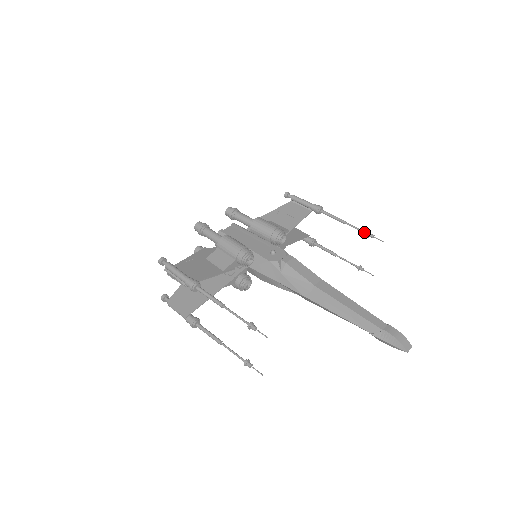
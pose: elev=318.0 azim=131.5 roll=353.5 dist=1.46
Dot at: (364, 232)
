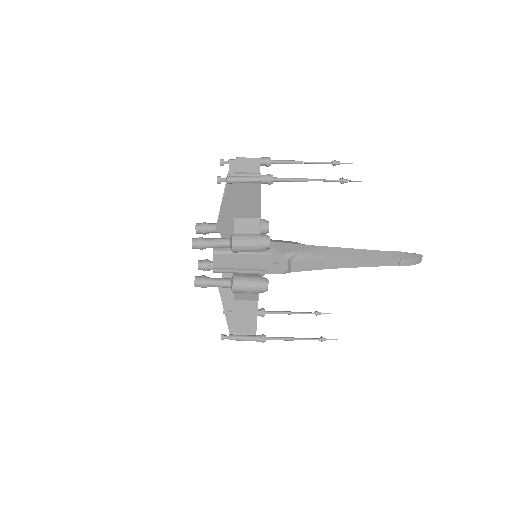
Dot at: occluded
